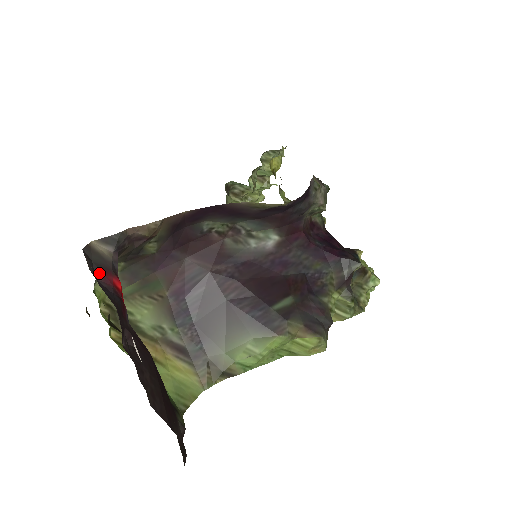
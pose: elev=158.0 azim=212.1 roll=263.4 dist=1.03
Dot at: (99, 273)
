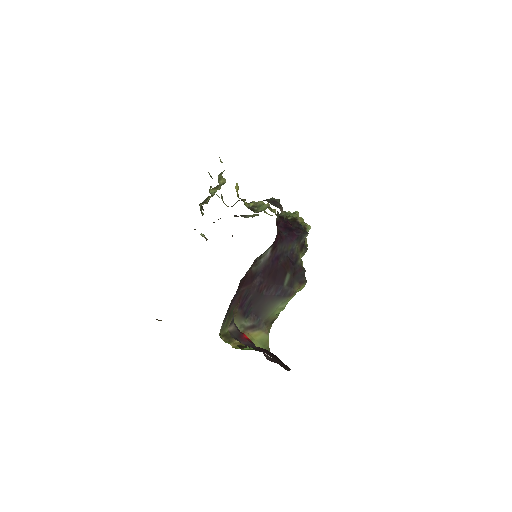
Dot at: (241, 340)
